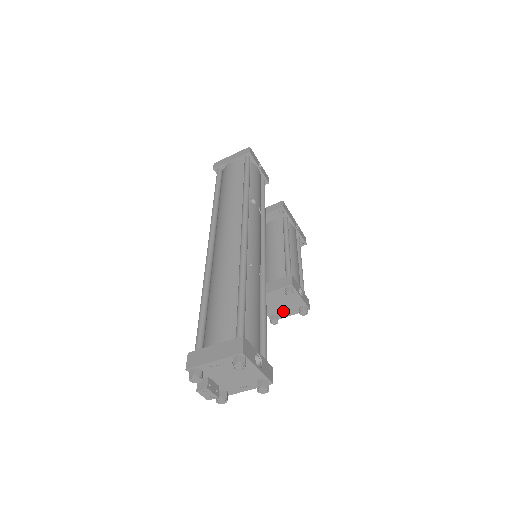
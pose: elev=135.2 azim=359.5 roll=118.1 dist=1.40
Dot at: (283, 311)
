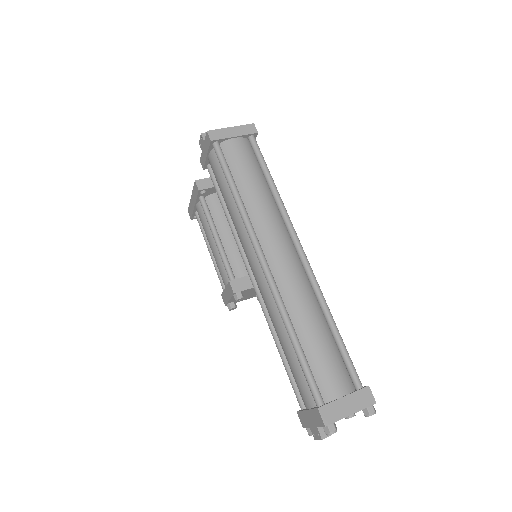
Dot at: occluded
